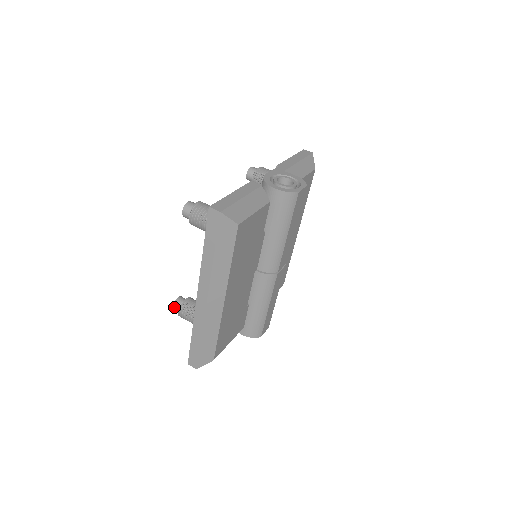
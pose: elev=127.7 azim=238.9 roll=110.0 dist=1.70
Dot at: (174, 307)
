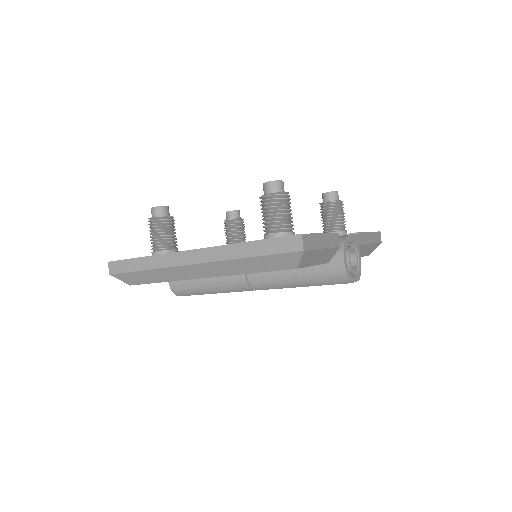
Dot at: (154, 208)
